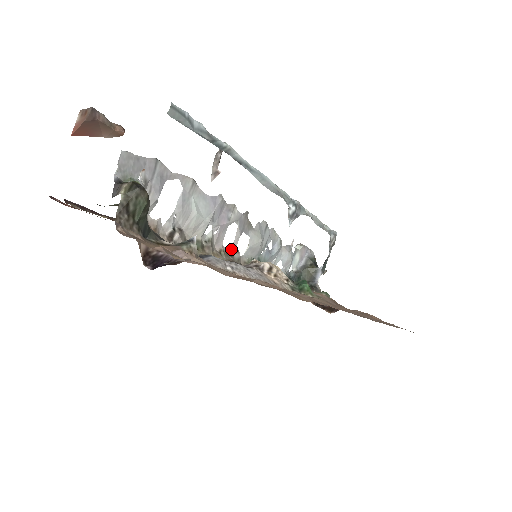
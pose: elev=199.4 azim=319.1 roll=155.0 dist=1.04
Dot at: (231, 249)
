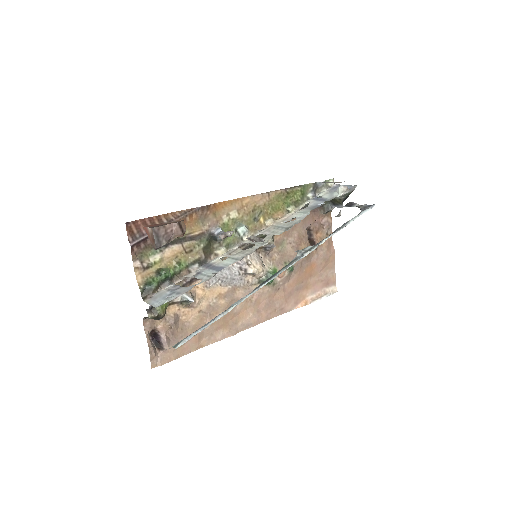
Dot at: (246, 242)
